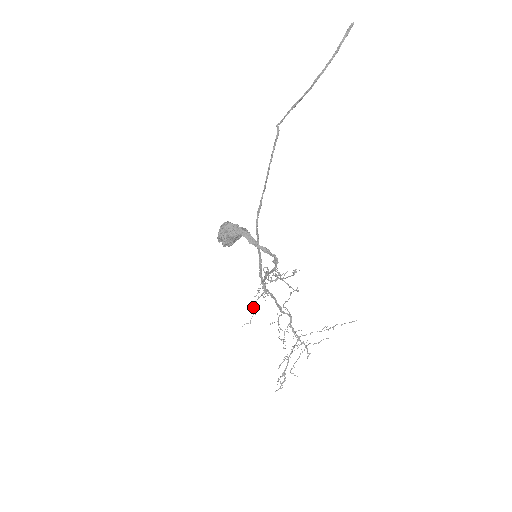
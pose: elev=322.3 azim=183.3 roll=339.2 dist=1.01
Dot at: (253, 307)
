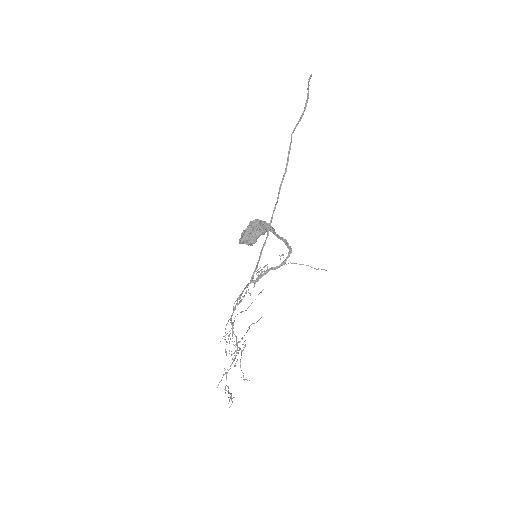
Dot at: occluded
